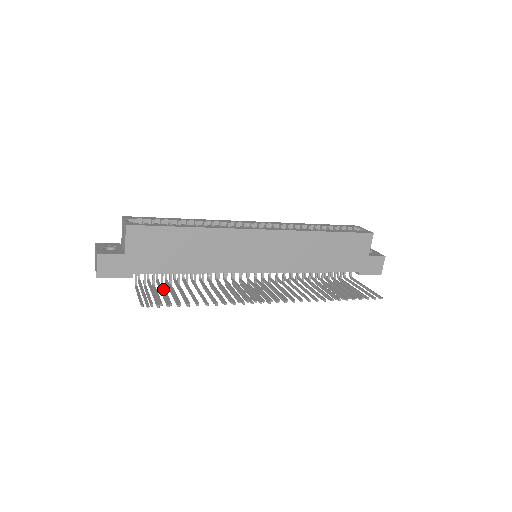
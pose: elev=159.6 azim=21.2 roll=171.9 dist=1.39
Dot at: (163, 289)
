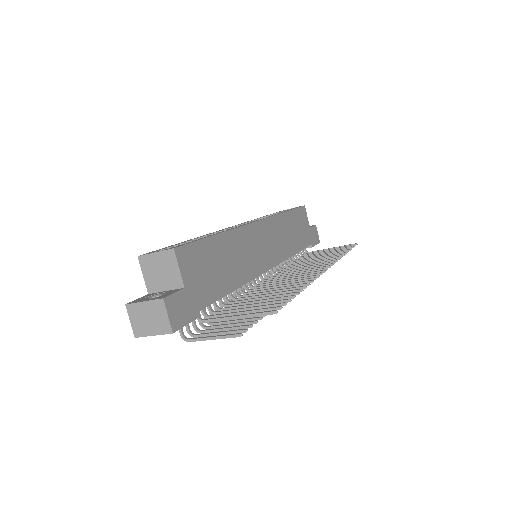
Dot at: (216, 325)
